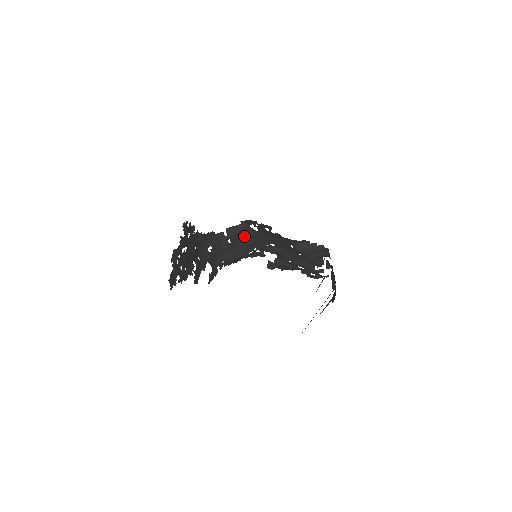
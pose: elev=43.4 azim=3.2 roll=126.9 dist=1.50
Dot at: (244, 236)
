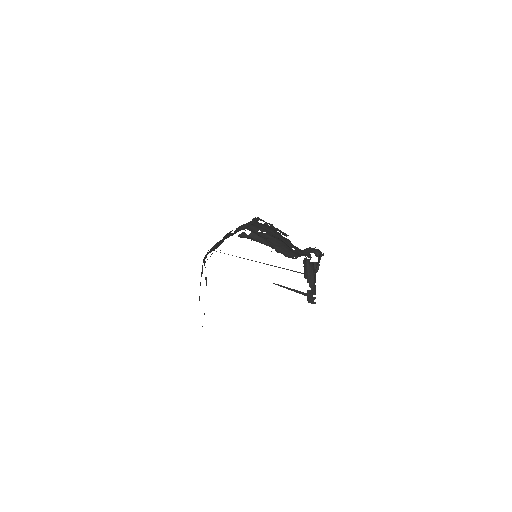
Dot at: occluded
